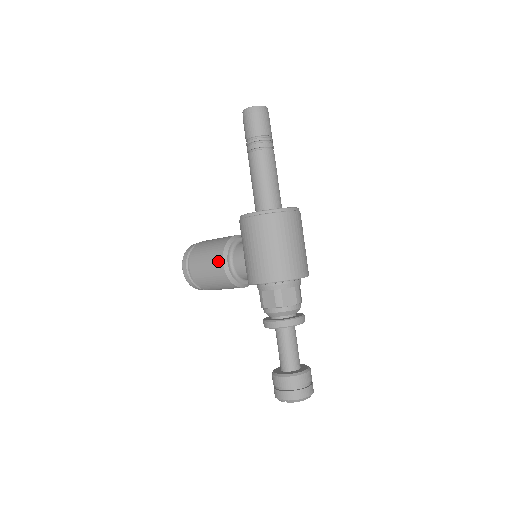
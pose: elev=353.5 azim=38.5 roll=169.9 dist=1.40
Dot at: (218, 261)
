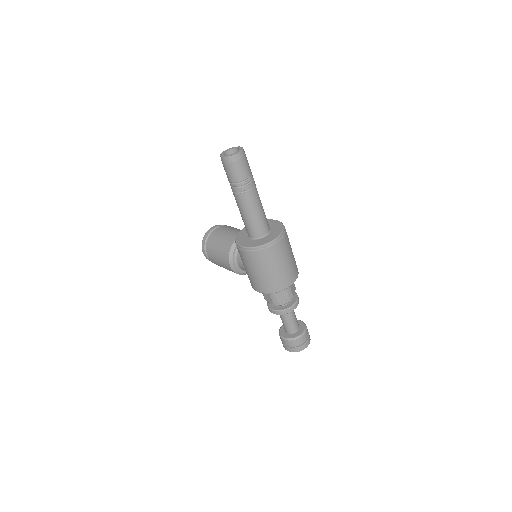
Dot at: (226, 263)
